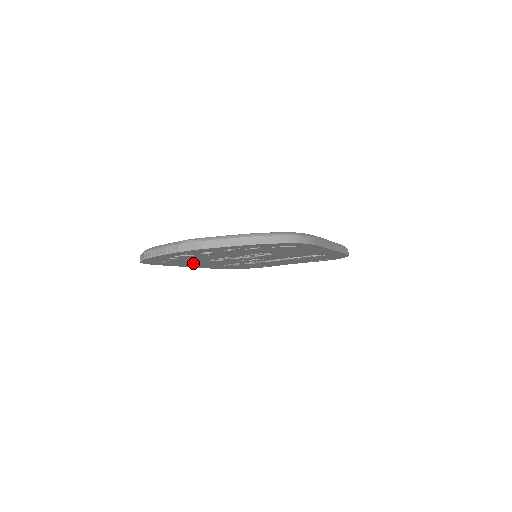
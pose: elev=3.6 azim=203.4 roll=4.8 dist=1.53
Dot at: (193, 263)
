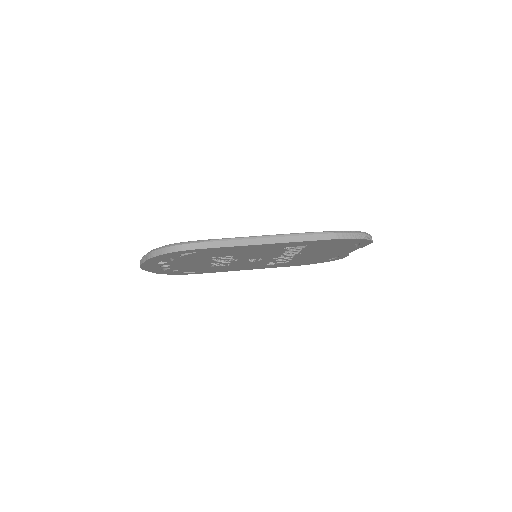
Dot at: (224, 268)
